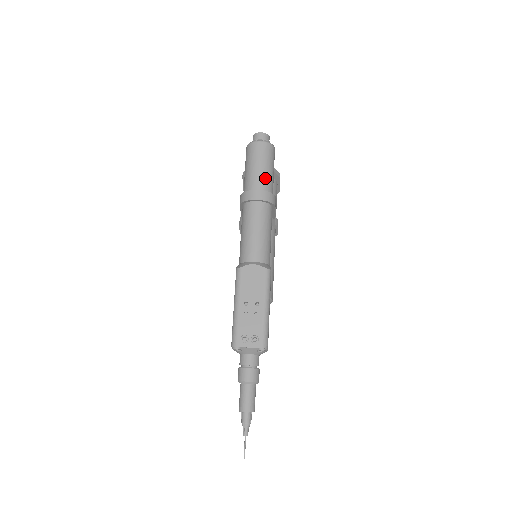
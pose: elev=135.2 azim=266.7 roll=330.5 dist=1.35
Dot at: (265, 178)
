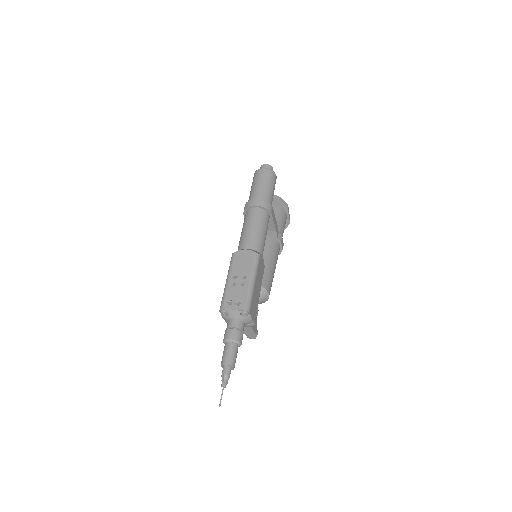
Dot at: (264, 192)
